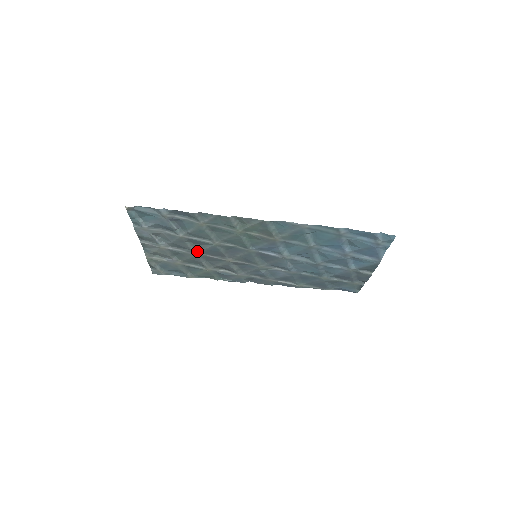
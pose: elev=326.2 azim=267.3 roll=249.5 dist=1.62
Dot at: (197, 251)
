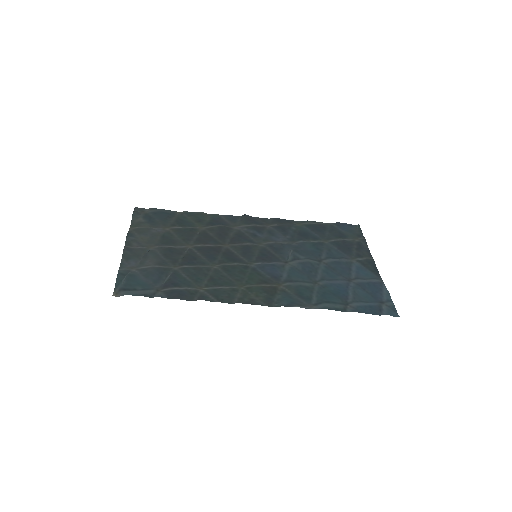
Dot at: (191, 249)
